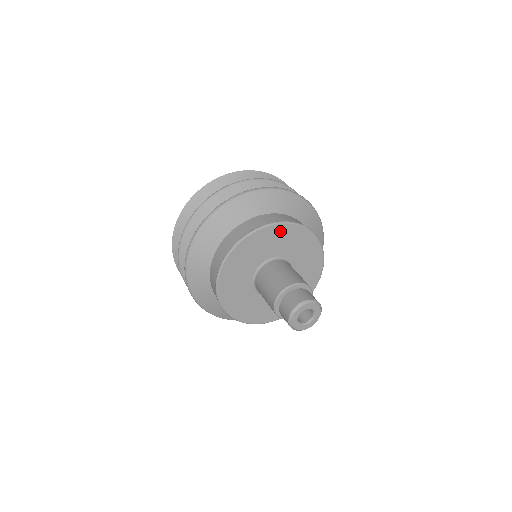
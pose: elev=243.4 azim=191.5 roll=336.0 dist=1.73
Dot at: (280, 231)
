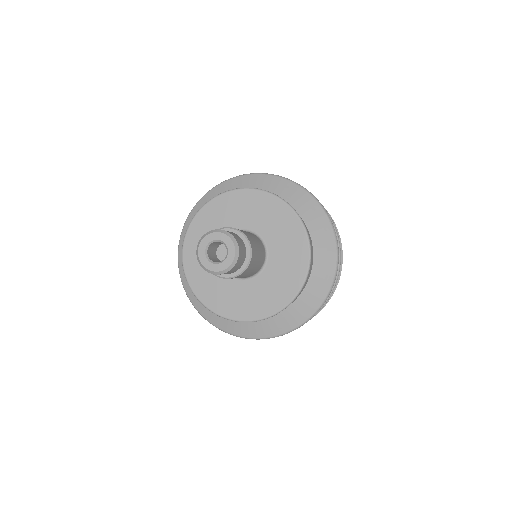
Dot at: (234, 199)
